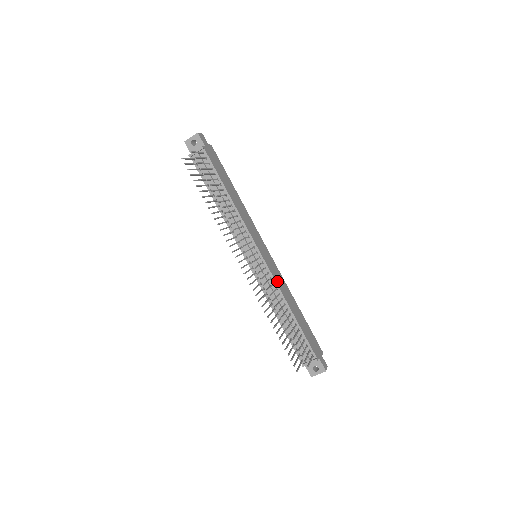
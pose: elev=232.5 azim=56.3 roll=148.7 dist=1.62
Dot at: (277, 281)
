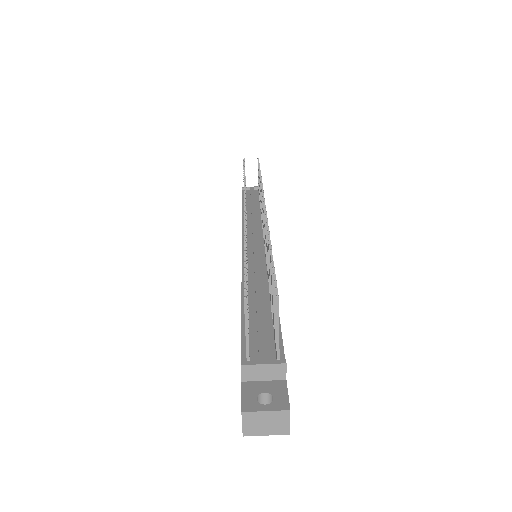
Dot at: occluded
